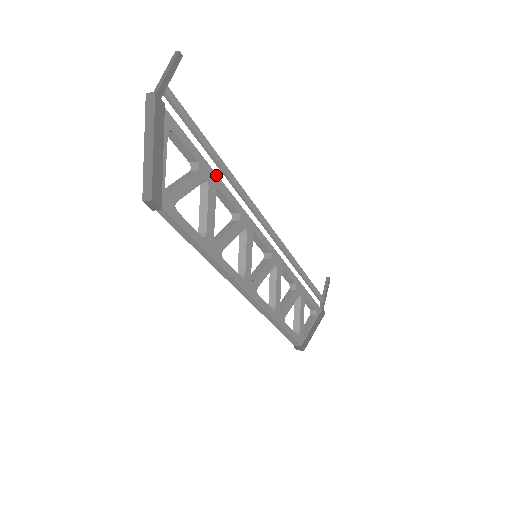
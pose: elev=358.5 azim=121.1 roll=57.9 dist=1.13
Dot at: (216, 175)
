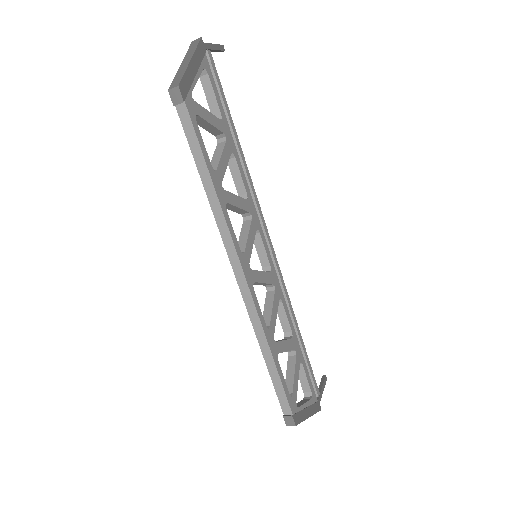
Dot at: (234, 143)
